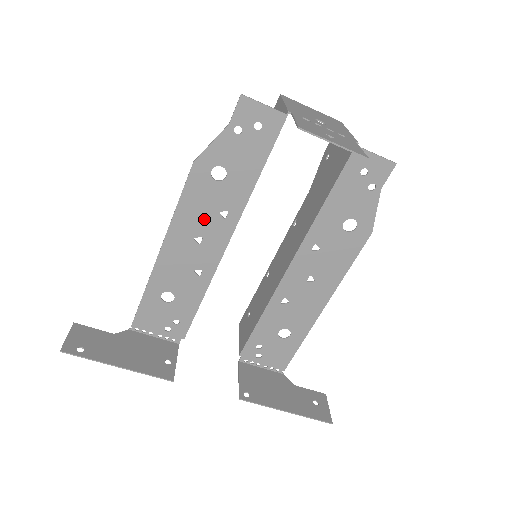
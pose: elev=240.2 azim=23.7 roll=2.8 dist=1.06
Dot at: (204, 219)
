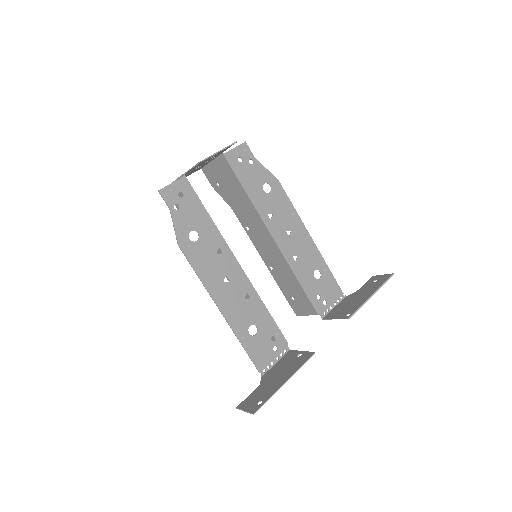
Dot at: (215, 266)
